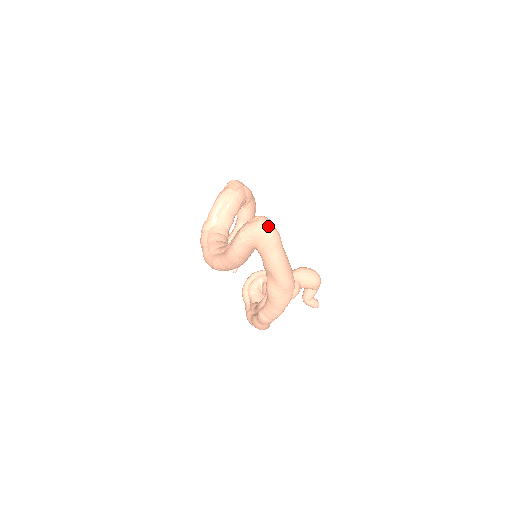
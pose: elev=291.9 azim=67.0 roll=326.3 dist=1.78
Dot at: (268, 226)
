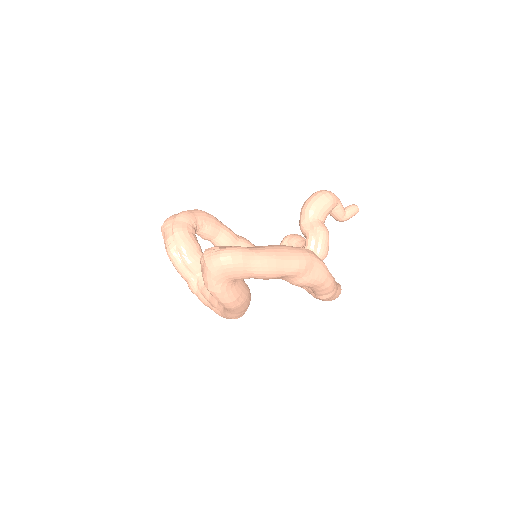
Dot at: (217, 258)
